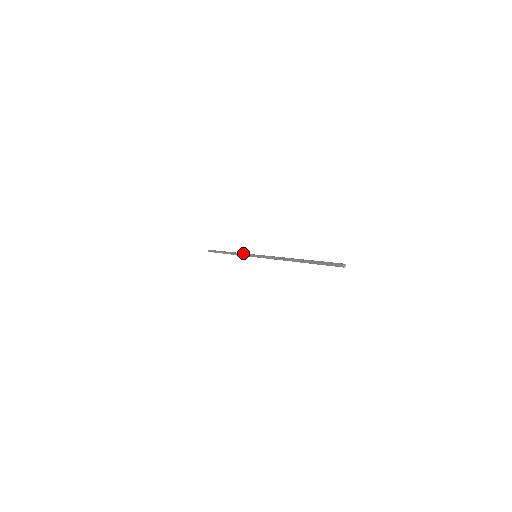
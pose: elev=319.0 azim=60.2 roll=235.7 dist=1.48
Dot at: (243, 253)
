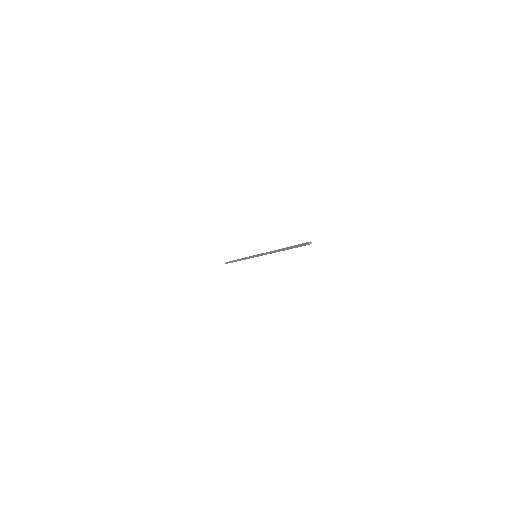
Dot at: occluded
